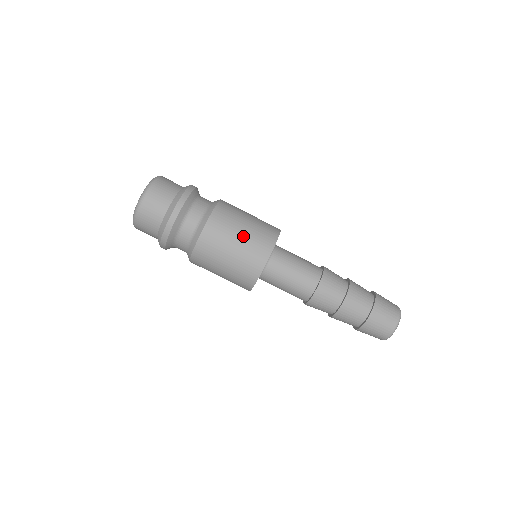
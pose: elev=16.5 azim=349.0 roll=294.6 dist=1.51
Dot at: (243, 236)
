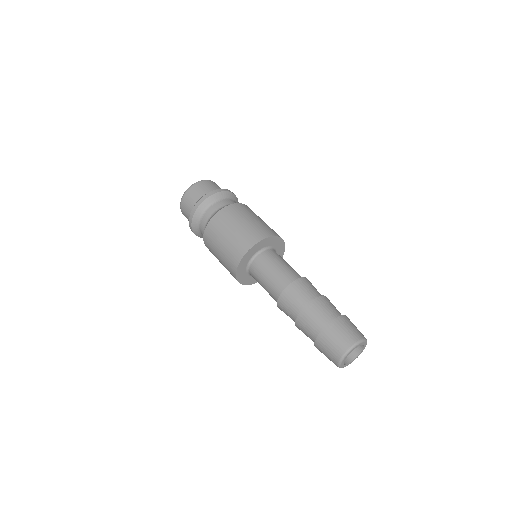
Dot at: (251, 221)
